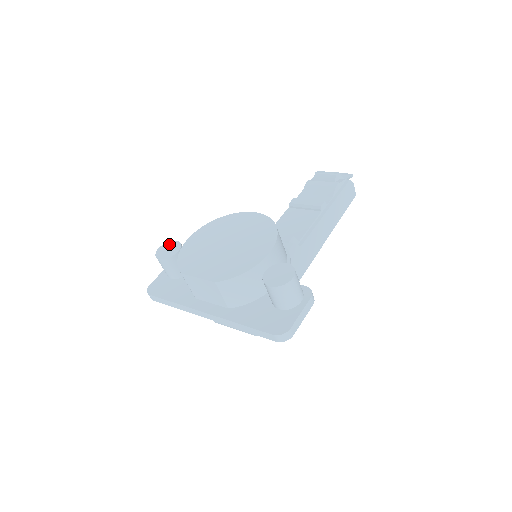
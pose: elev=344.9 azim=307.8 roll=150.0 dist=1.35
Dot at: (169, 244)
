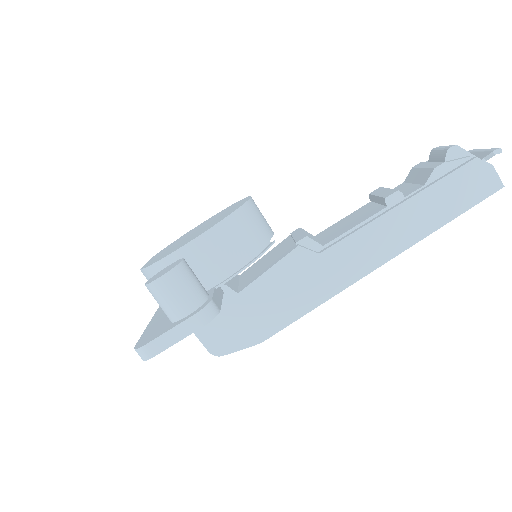
Dot at: occluded
